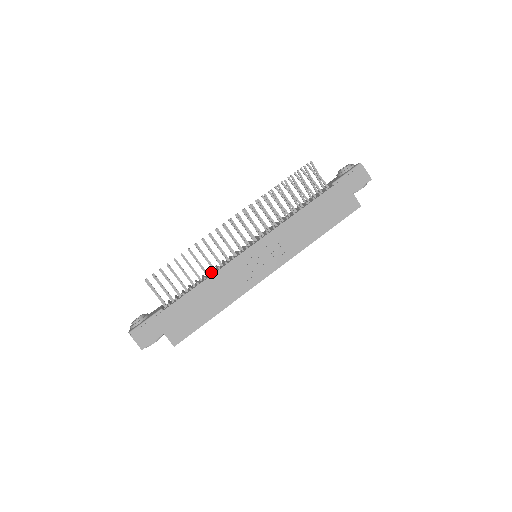
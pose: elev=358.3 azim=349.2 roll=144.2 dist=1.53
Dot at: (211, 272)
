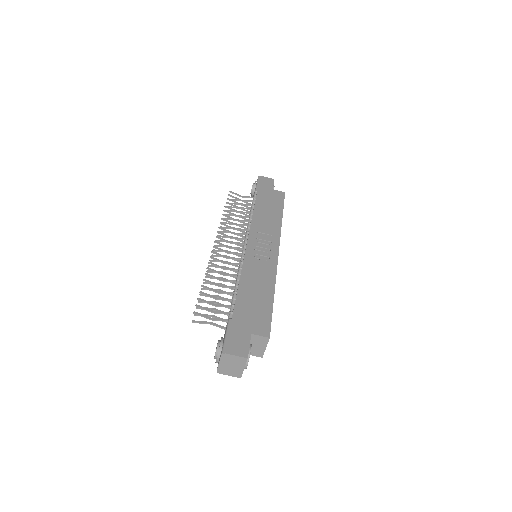
Dot at: (238, 273)
